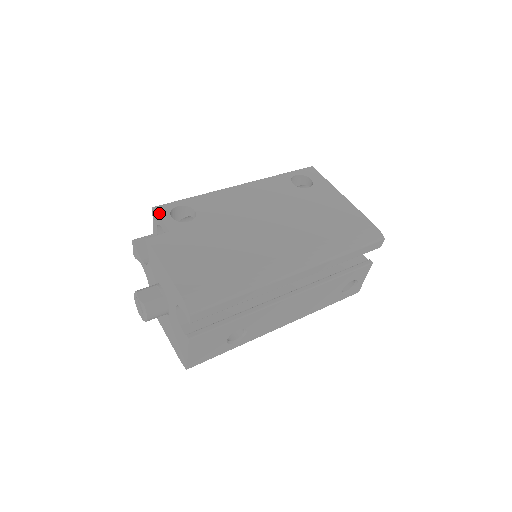
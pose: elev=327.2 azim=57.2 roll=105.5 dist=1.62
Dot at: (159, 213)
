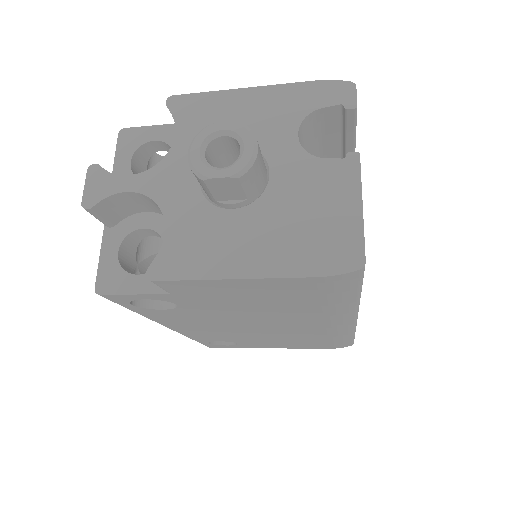
Dot at: (141, 128)
